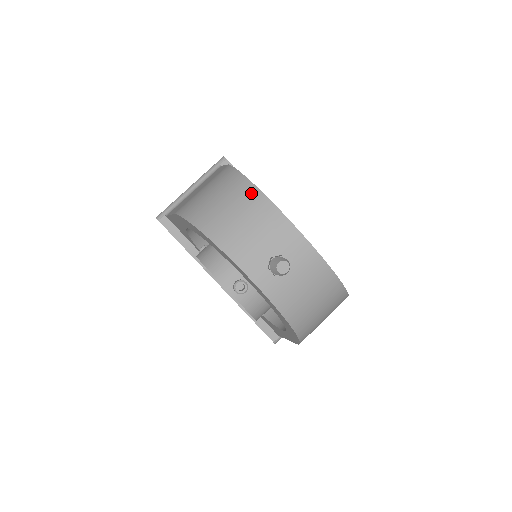
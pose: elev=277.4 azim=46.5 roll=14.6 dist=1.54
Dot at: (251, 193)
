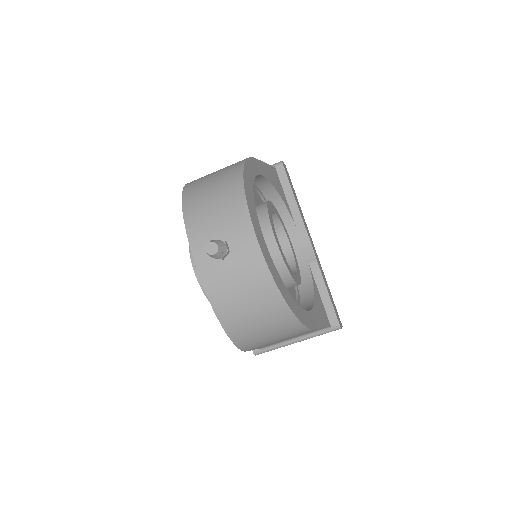
Dot at: (235, 179)
